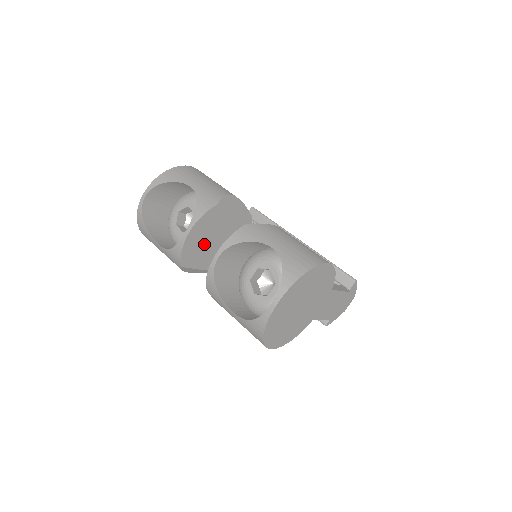
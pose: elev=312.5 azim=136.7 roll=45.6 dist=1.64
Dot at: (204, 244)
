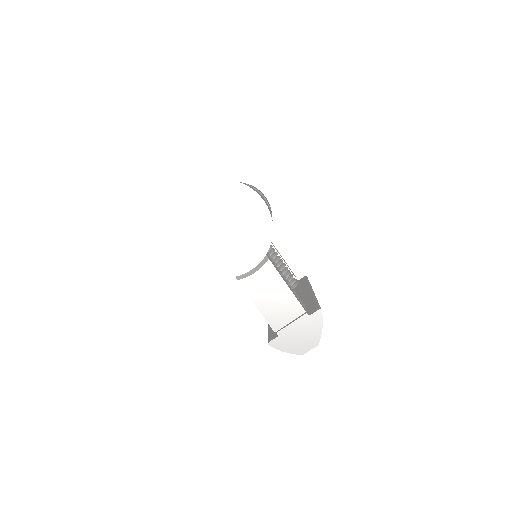
Dot at: occluded
